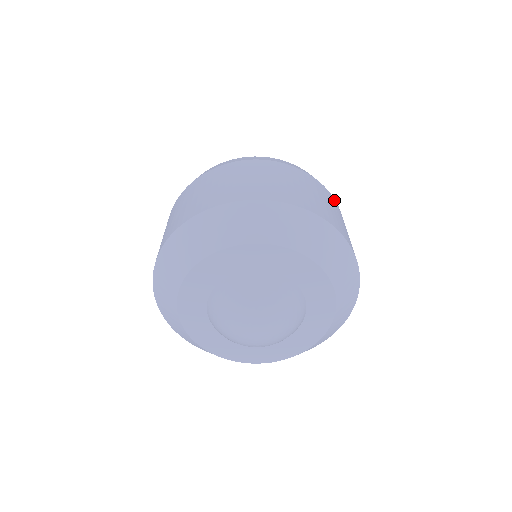
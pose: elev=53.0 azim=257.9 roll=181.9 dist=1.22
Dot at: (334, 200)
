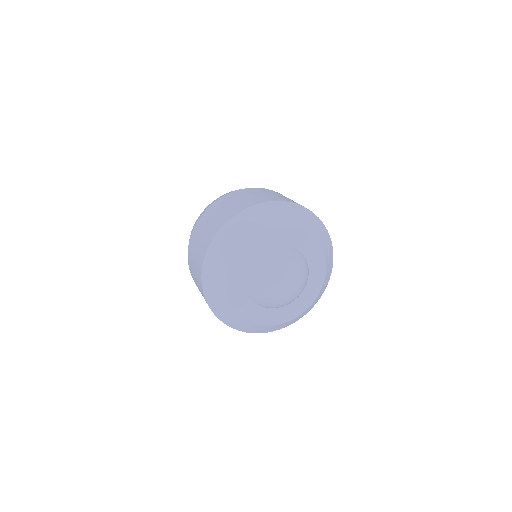
Dot at: occluded
